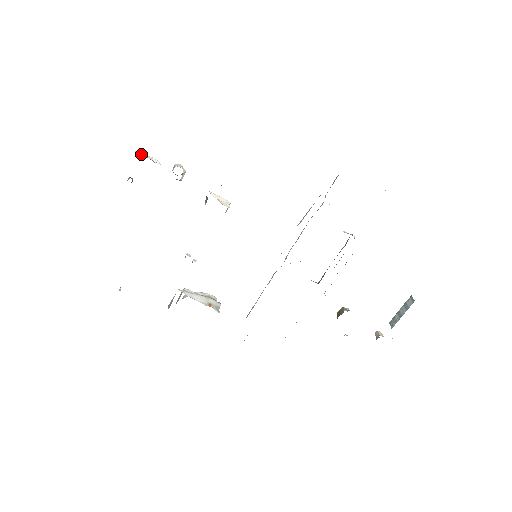
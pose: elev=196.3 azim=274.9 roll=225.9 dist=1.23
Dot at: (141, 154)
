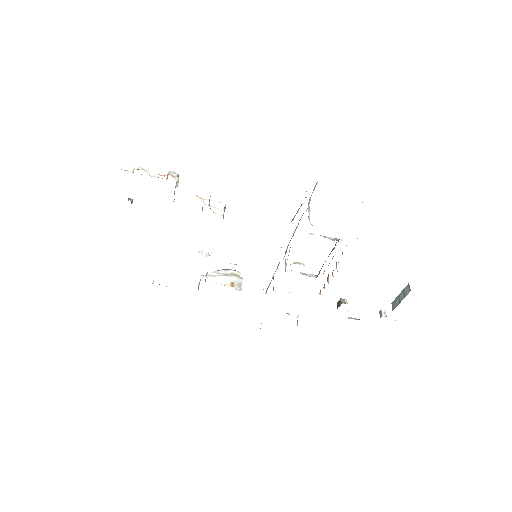
Dot at: (134, 169)
